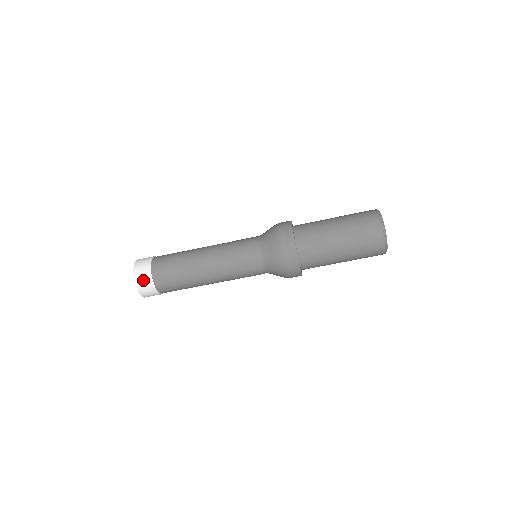
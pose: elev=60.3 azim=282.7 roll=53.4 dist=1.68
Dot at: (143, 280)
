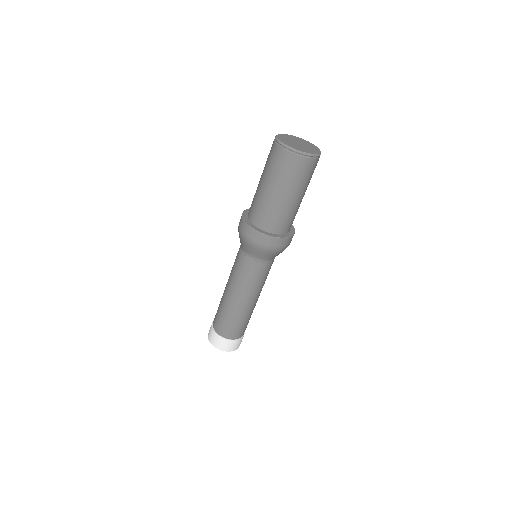
Dot at: (233, 346)
